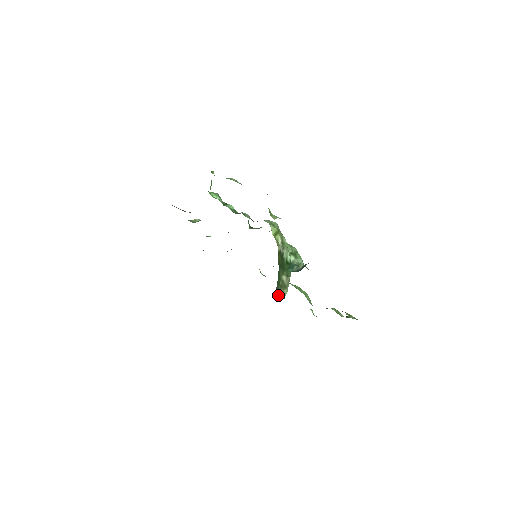
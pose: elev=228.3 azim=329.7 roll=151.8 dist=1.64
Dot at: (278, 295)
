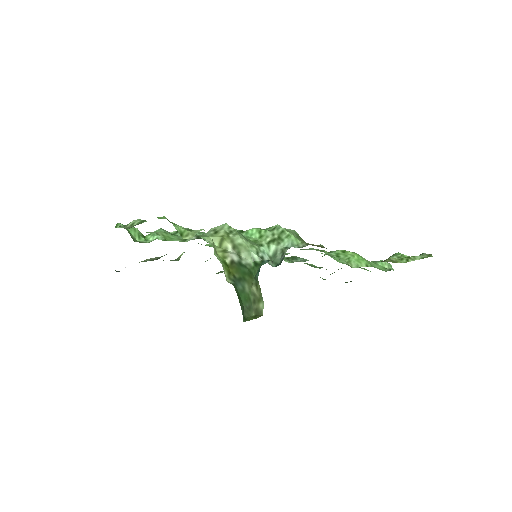
Dot at: (254, 315)
